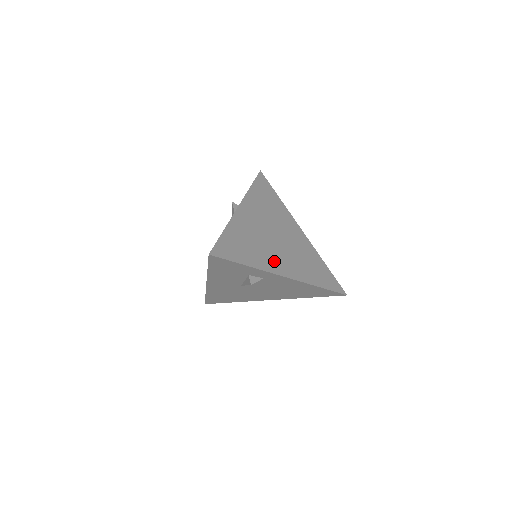
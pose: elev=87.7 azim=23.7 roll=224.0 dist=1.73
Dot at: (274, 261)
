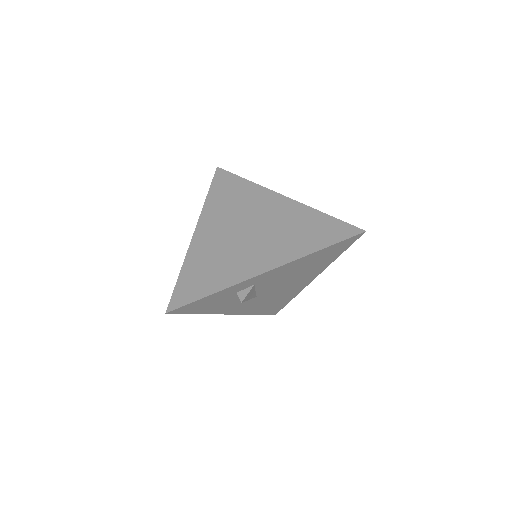
Dot at: (248, 263)
